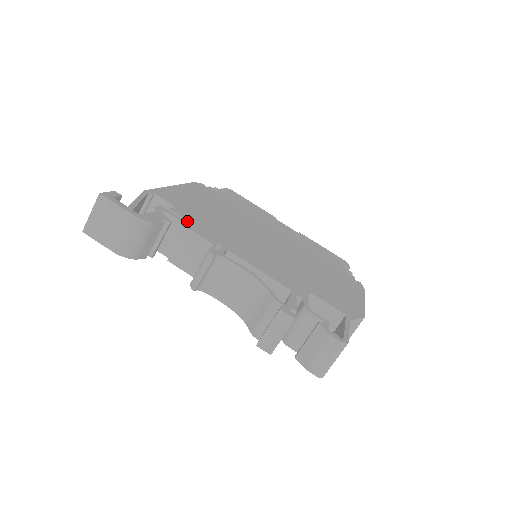
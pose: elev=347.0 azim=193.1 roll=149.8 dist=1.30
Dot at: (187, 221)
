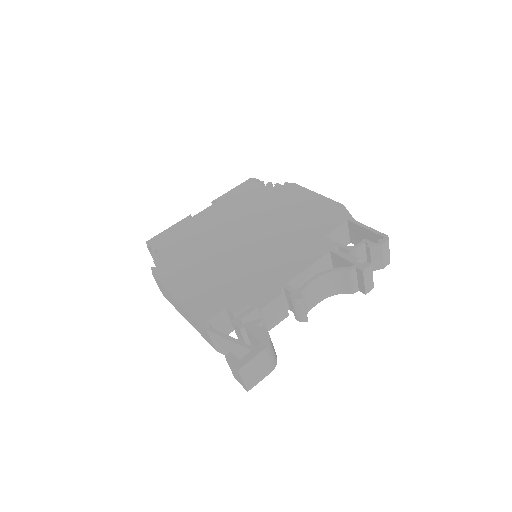
Dot at: (250, 305)
